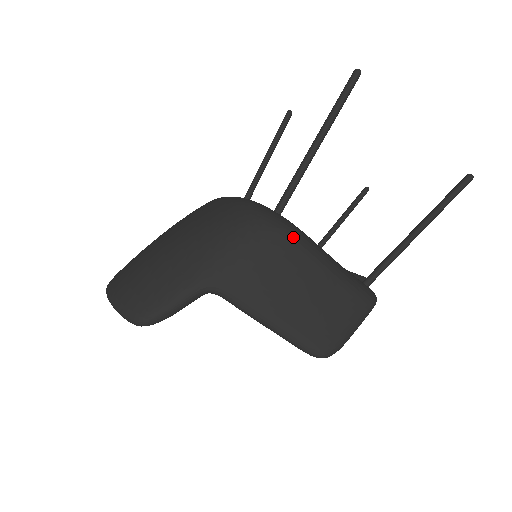
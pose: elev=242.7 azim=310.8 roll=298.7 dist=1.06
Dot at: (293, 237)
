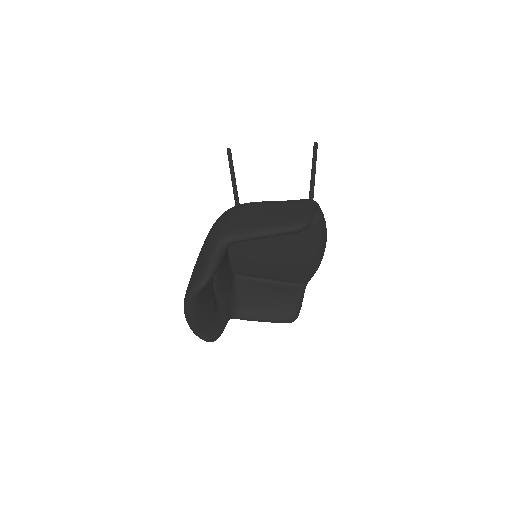
Dot at: (247, 203)
